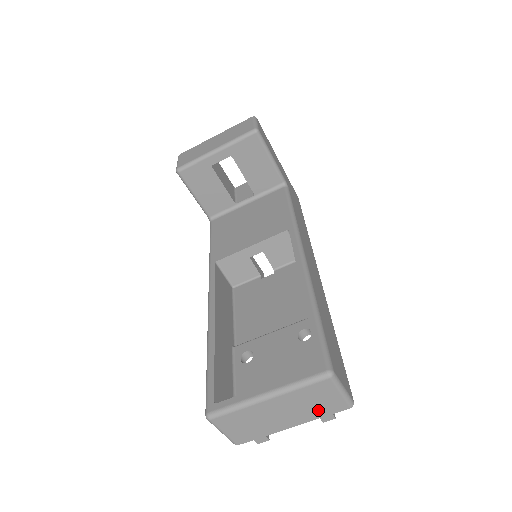
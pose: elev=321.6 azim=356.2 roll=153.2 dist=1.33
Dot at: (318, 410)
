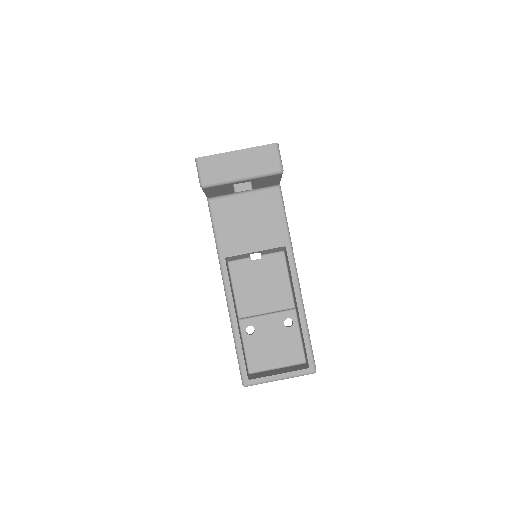
Dot at: occluded
